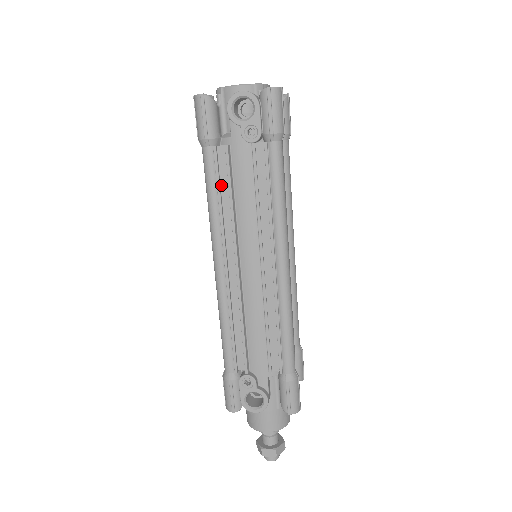
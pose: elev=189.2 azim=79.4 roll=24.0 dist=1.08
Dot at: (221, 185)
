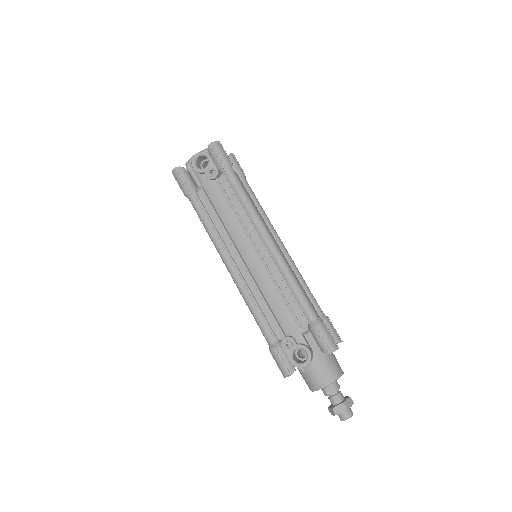
Dot at: (209, 215)
